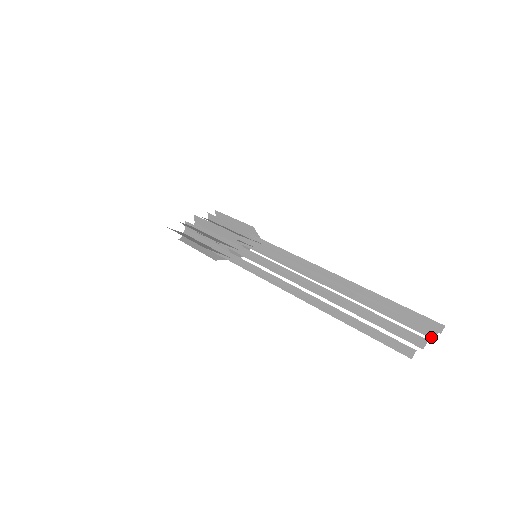
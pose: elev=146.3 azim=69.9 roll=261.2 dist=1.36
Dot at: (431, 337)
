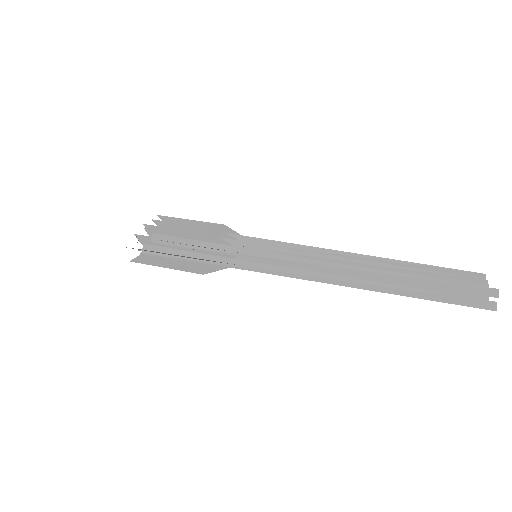
Dot at: occluded
